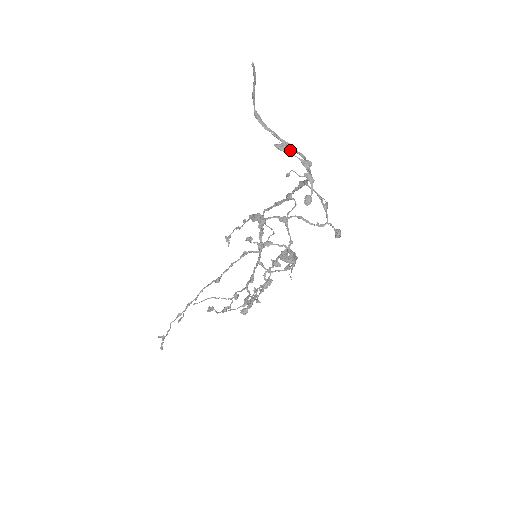
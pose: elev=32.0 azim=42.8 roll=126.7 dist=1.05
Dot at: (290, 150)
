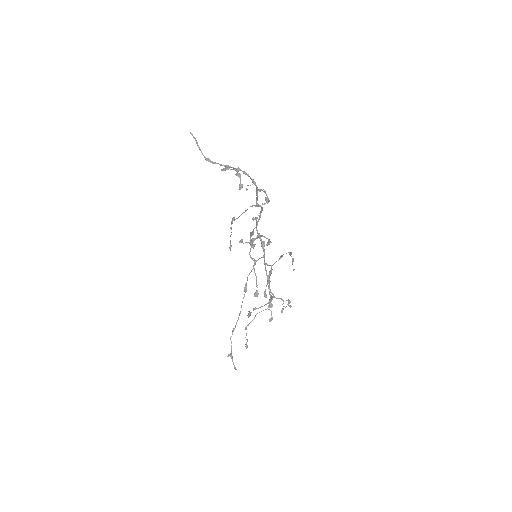
Dot at: (228, 168)
